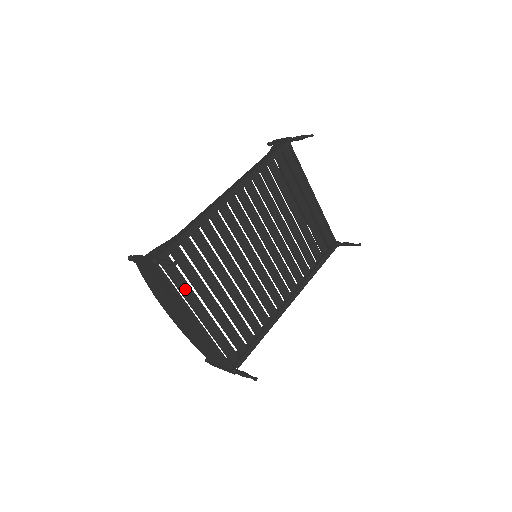
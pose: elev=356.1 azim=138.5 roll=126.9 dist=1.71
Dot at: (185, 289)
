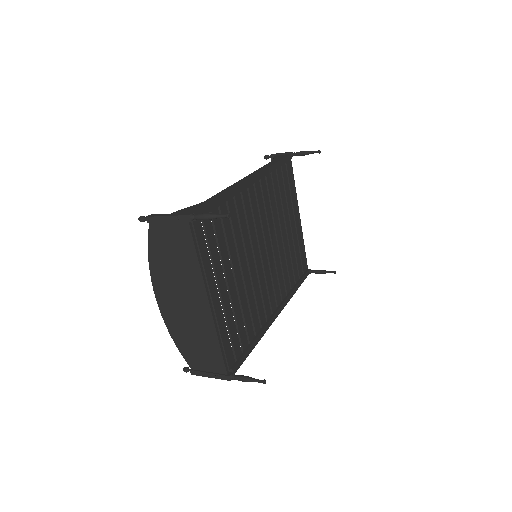
Dot at: (206, 262)
